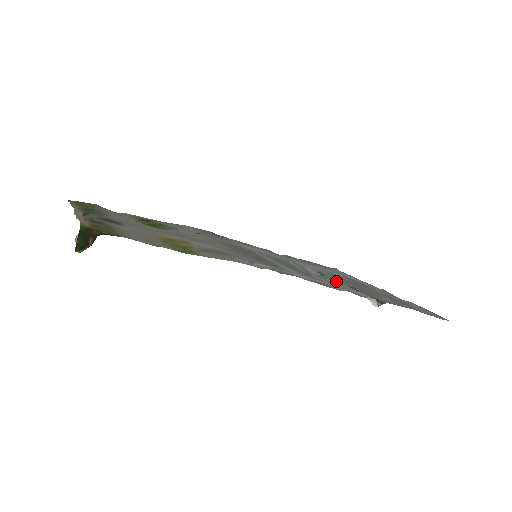
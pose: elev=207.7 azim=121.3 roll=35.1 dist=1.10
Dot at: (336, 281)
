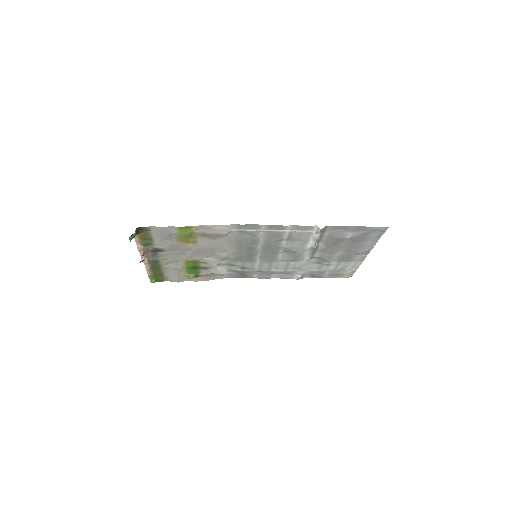
Dot at: (313, 249)
